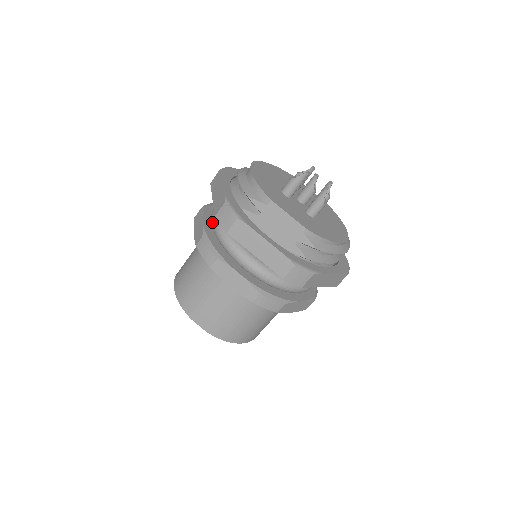
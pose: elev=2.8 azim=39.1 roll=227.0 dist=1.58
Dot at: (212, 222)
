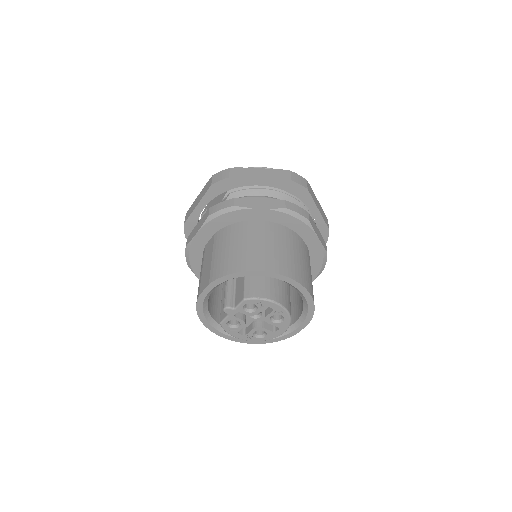
Dot at: occluded
